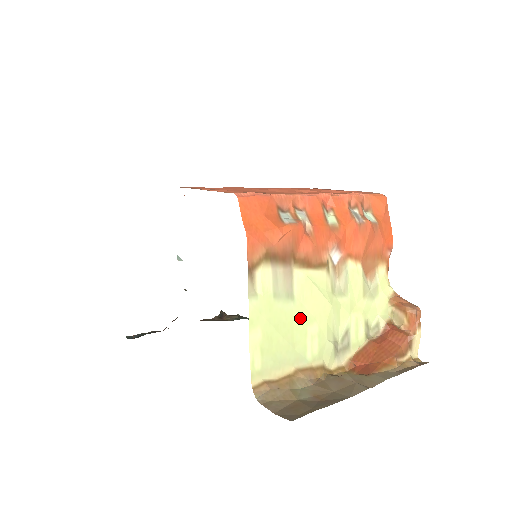
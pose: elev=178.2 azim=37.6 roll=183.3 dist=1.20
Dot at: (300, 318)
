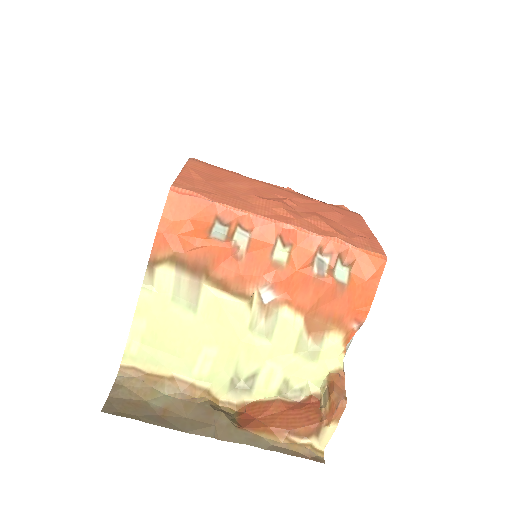
Dot at: (198, 333)
